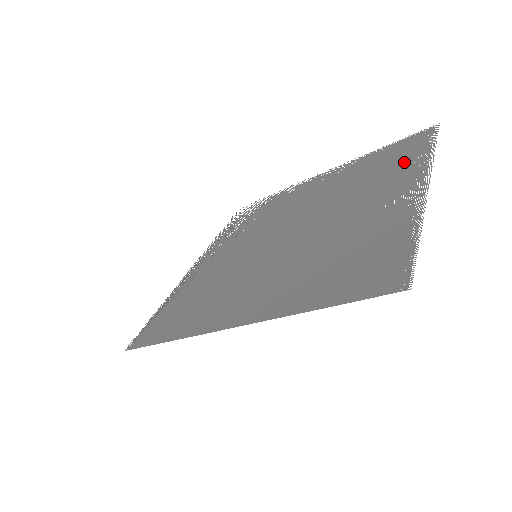
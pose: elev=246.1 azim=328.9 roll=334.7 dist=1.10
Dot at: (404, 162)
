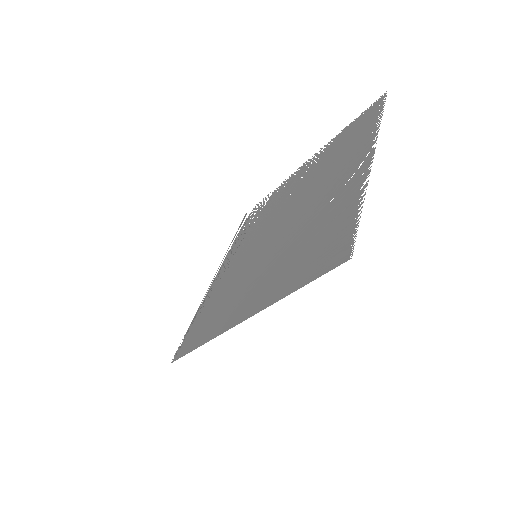
Dot at: (359, 138)
